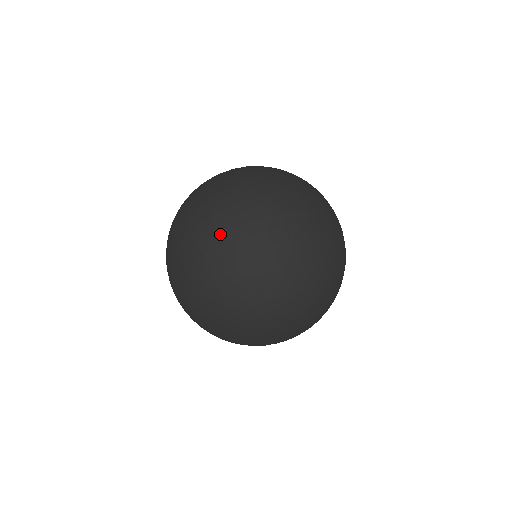
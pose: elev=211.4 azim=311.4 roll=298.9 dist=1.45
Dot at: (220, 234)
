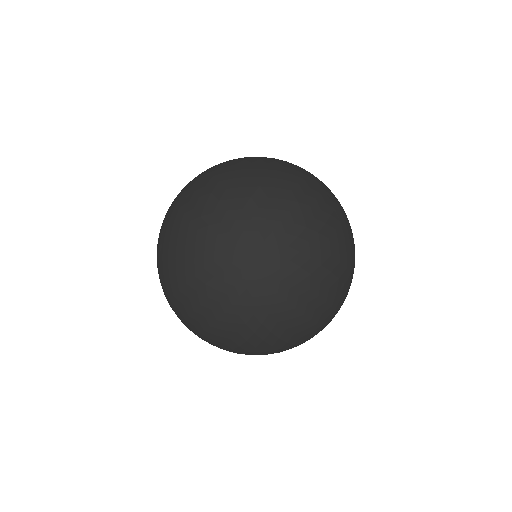
Dot at: (206, 179)
